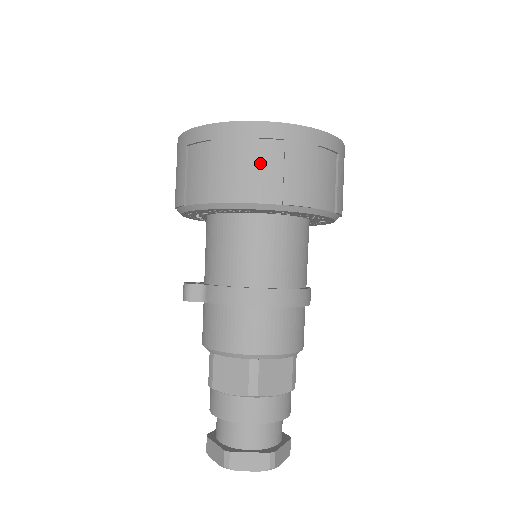
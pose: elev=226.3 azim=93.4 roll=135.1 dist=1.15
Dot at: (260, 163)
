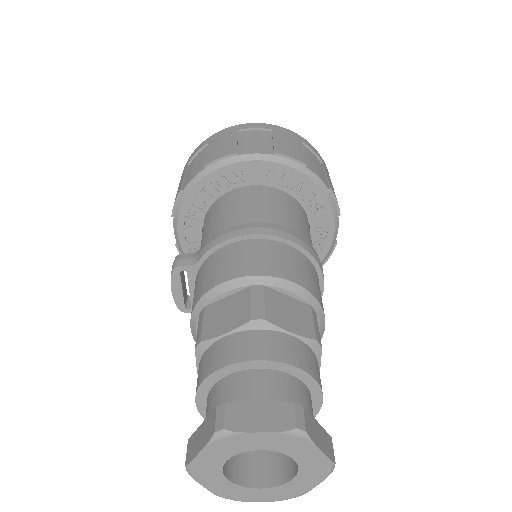
Dot at: (251, 139)
